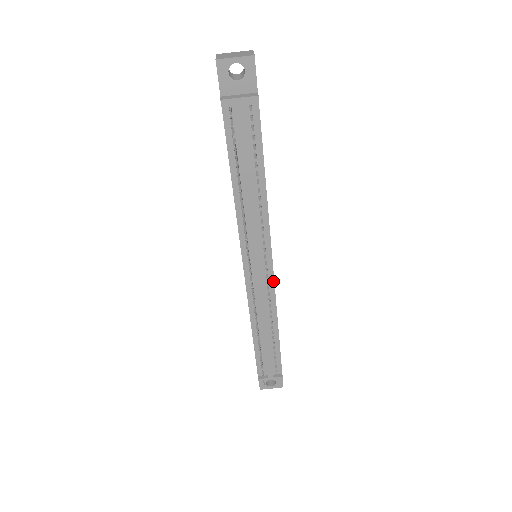
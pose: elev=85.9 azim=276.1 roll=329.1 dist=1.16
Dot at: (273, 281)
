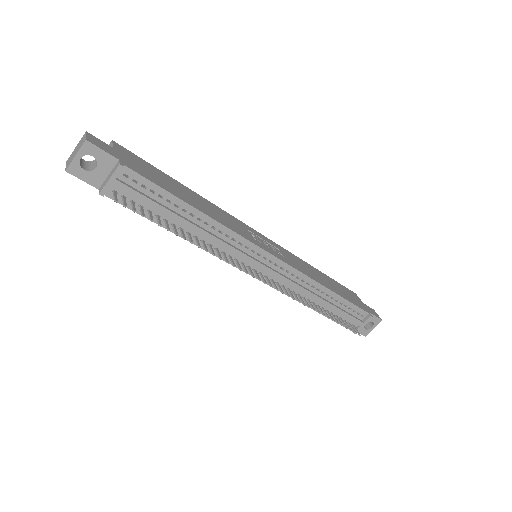
Dot at: (285, 264)
